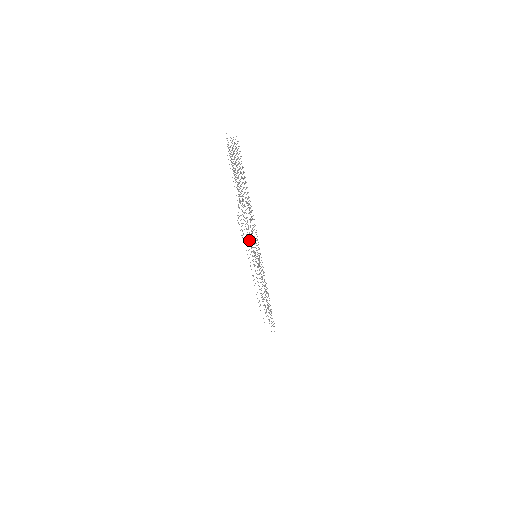
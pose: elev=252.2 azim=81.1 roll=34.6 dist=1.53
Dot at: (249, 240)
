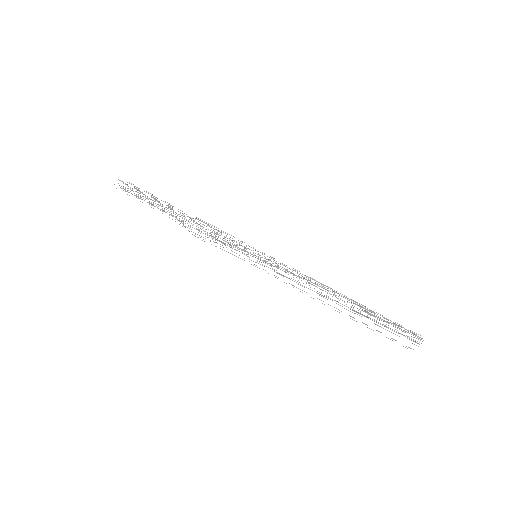
Dot at: (213, 238)
